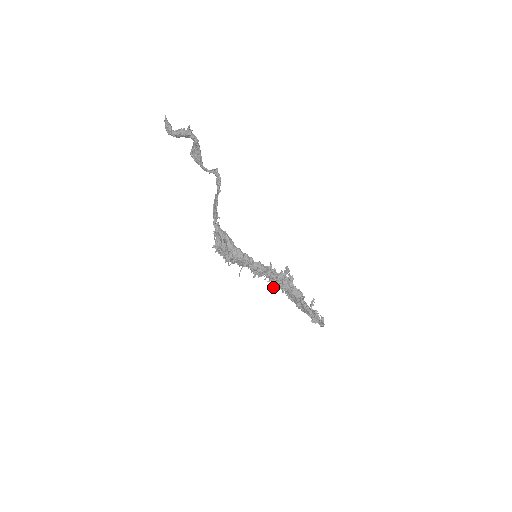
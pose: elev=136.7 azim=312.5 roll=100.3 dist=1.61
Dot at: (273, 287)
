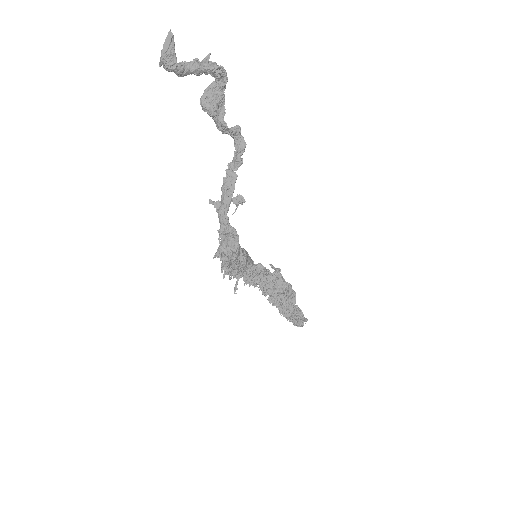
Dot at: (268, 294)
